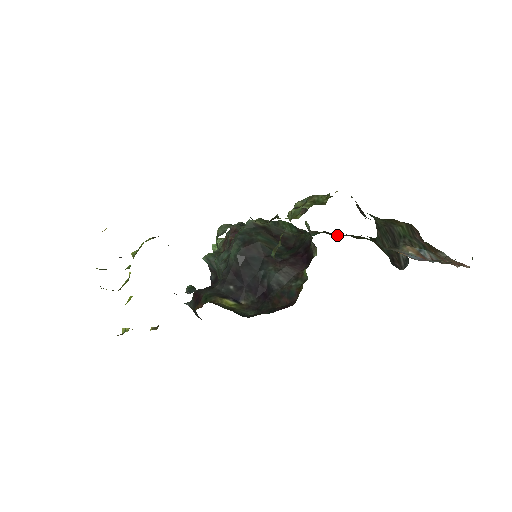
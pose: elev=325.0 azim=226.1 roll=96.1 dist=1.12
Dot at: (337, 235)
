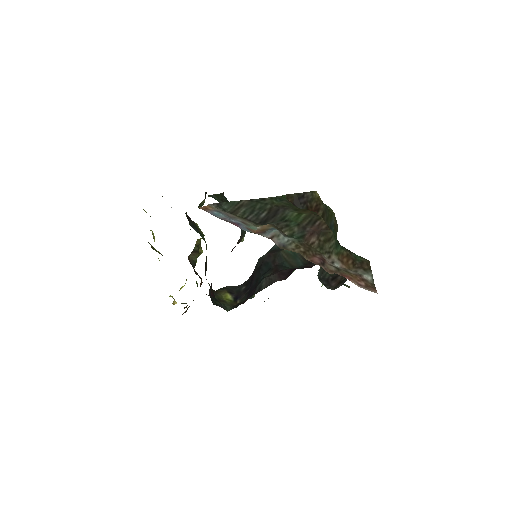
Dot at: occluded
